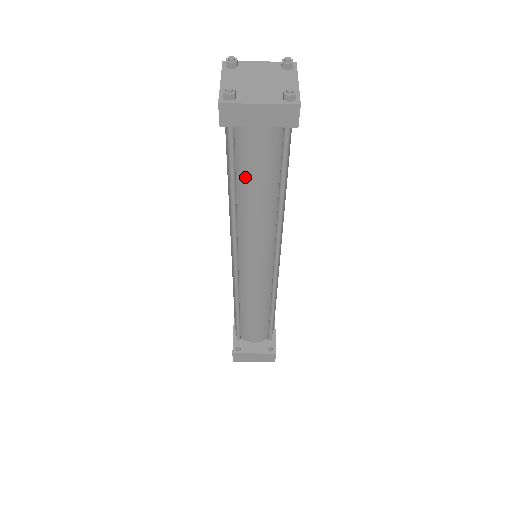
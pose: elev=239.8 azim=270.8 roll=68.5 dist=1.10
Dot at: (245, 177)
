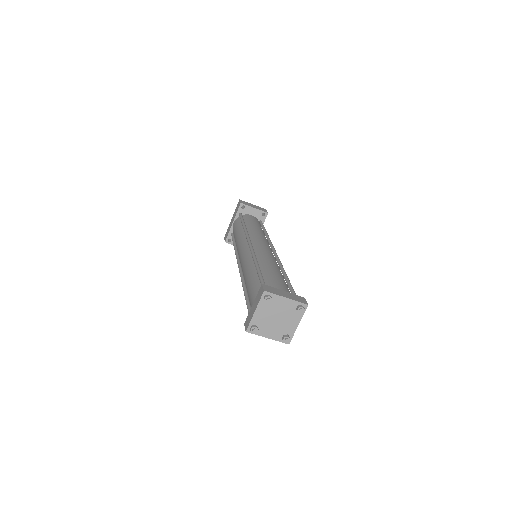
Dot at: occluded
